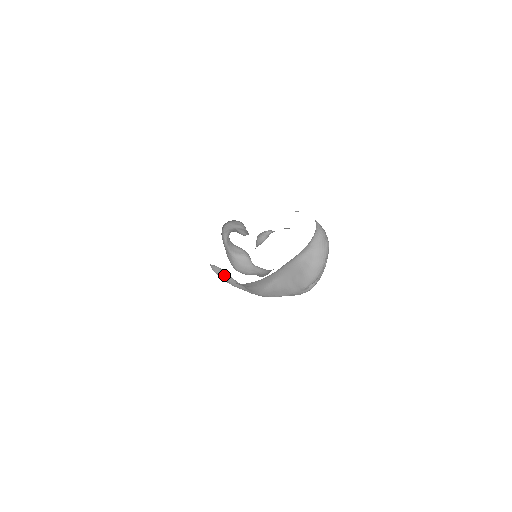
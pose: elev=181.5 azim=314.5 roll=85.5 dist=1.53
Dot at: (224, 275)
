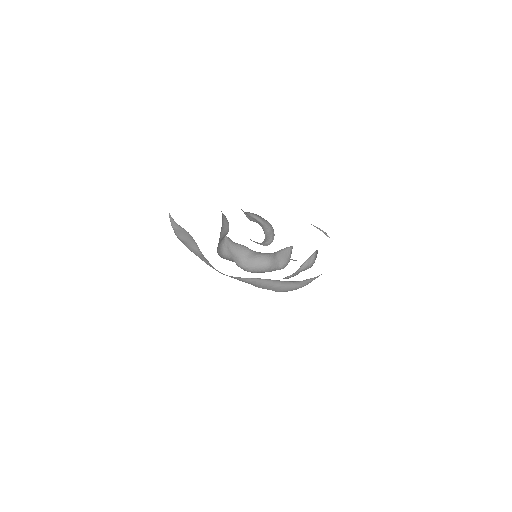
Dot at: (187, 239)
